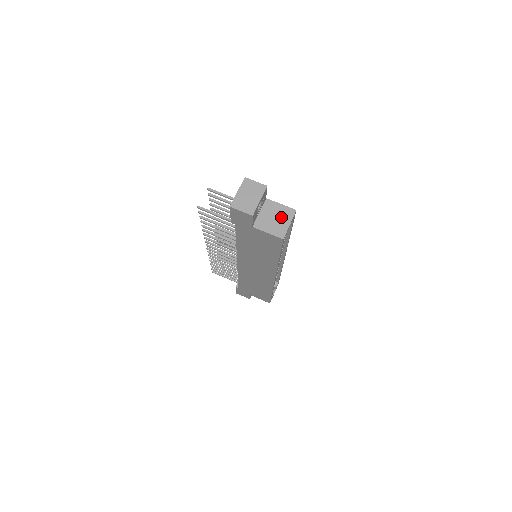
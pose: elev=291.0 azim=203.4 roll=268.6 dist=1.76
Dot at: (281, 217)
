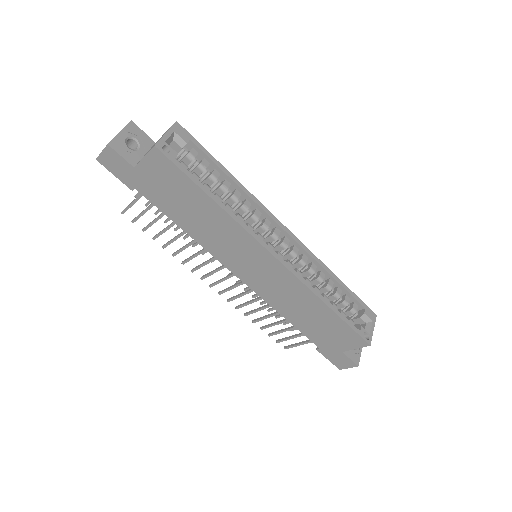
Dot at: occluded
